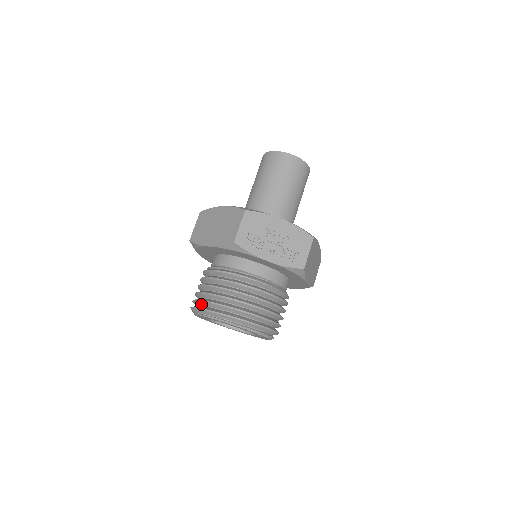
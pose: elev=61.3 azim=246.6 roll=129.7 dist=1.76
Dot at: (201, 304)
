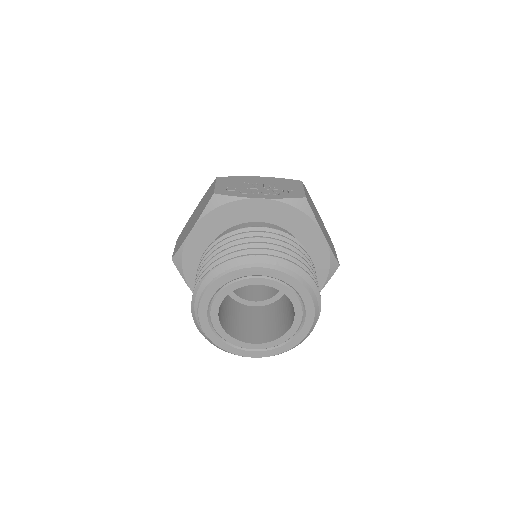
Dot at: occluded
